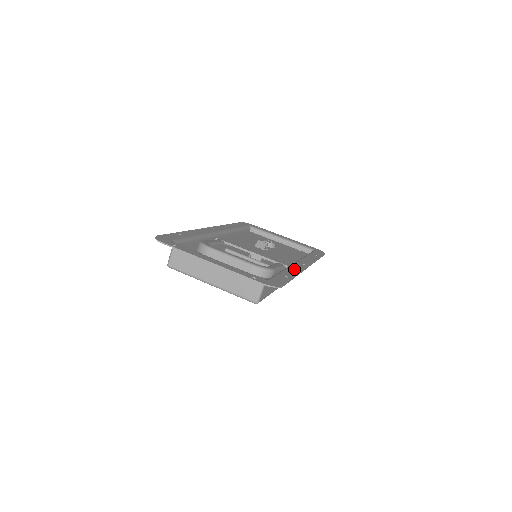
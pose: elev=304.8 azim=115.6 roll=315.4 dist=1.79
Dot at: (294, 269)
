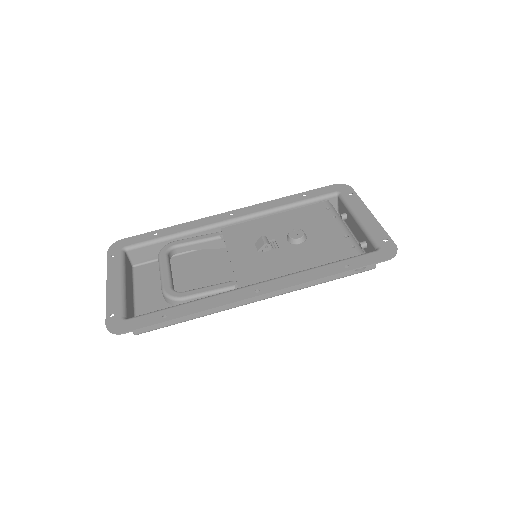
Dot at: (212, 301)
